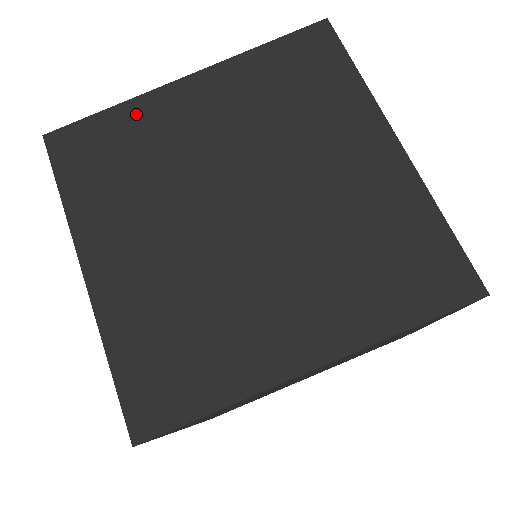
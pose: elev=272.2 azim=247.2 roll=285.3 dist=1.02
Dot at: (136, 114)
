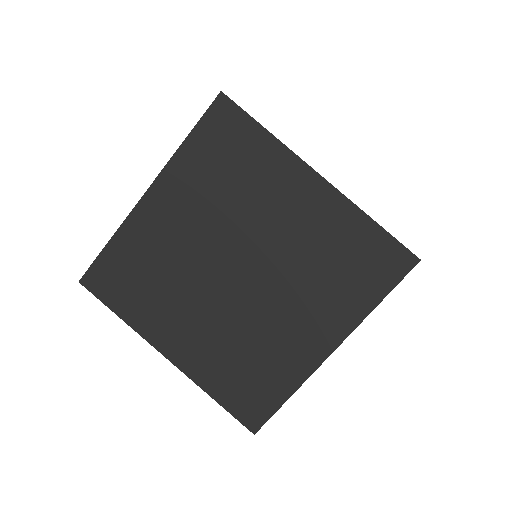
Dot at: (130, 238)
